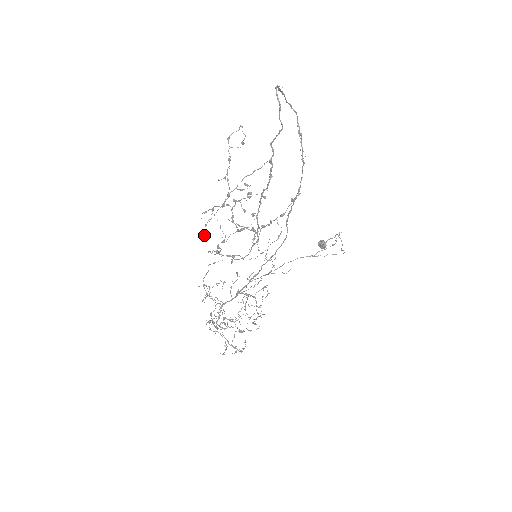
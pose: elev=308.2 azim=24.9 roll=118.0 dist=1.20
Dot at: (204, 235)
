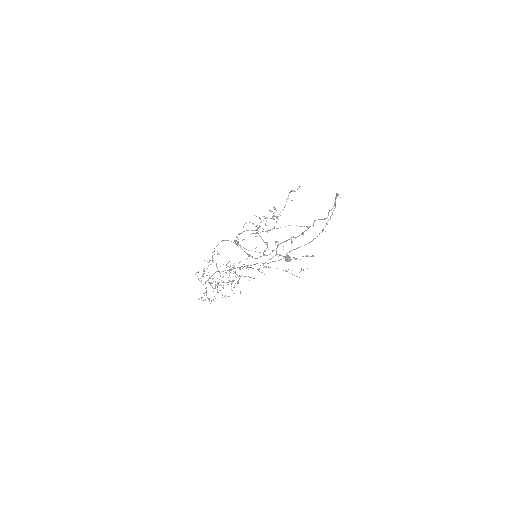
Dot at: occluded
